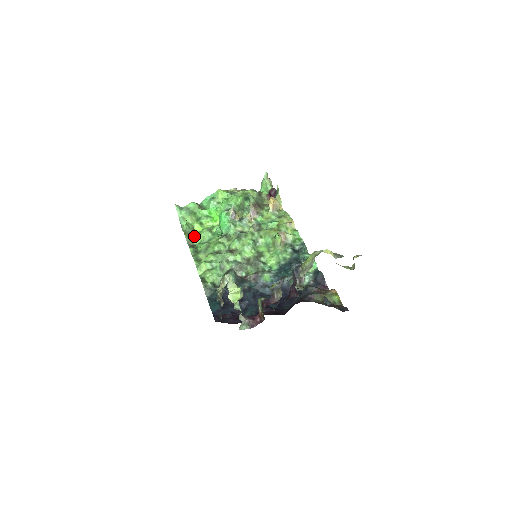
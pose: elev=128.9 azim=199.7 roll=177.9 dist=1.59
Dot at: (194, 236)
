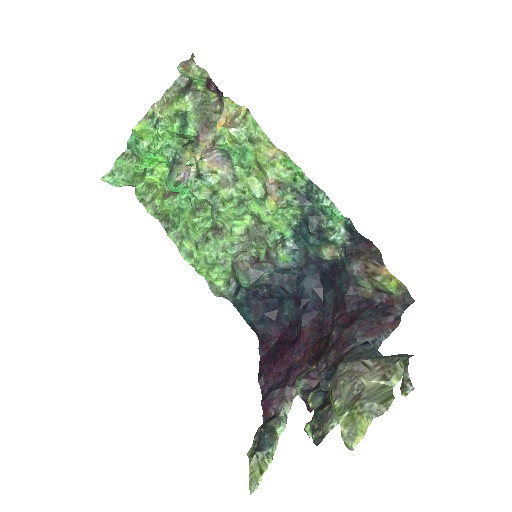
Dot at: (158, 203)
